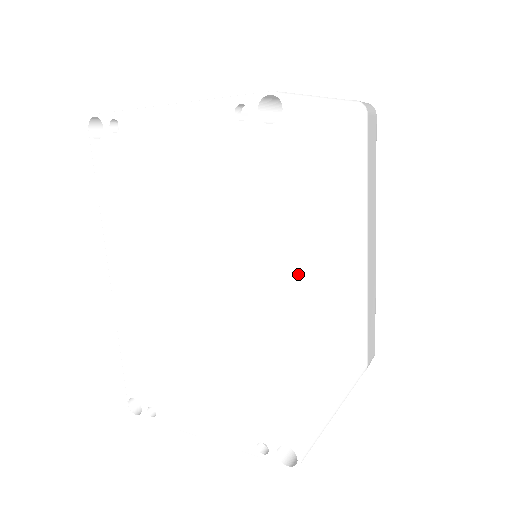
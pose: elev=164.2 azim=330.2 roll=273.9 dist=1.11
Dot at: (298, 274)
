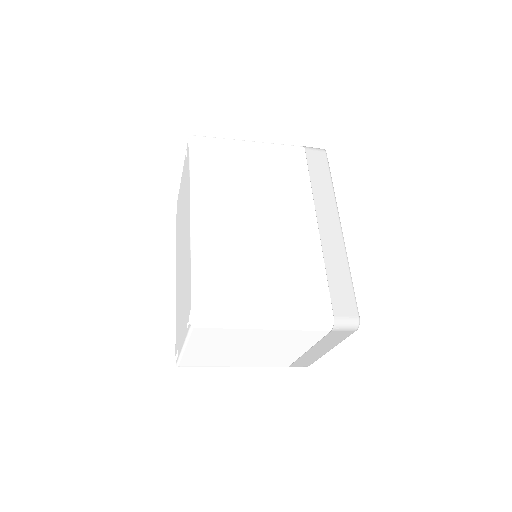
Dot at: (197, 205)
